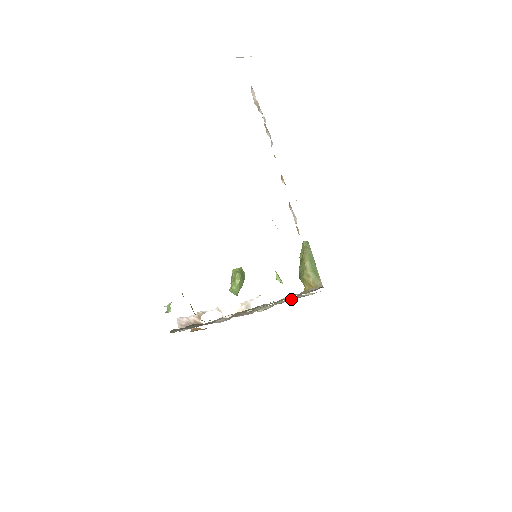
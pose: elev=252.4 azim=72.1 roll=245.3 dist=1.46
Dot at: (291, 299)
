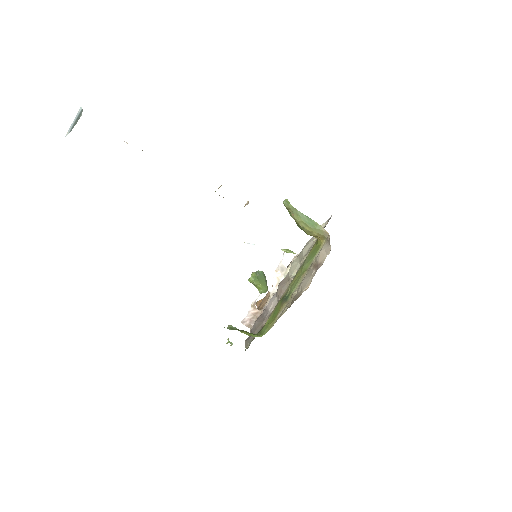
Dot at: (311, 242)
